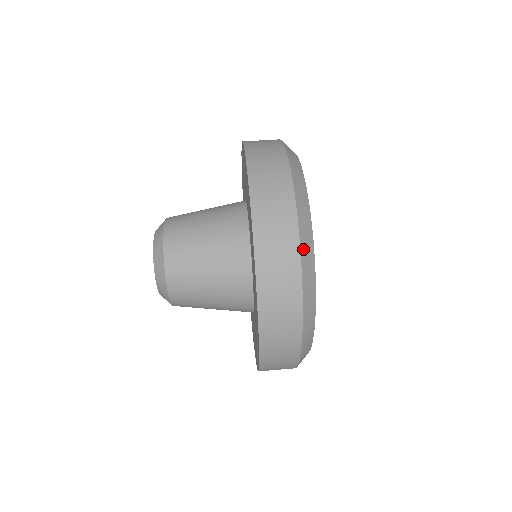
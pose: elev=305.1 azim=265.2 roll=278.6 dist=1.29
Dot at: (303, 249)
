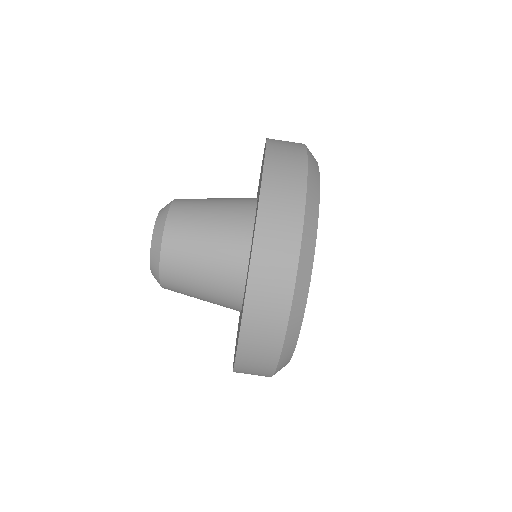
Dot at: occluded
